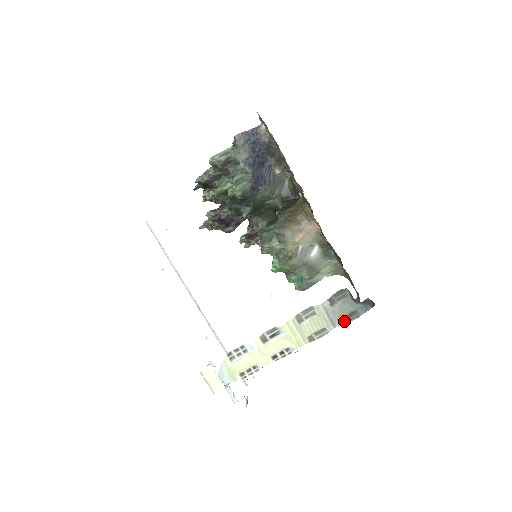
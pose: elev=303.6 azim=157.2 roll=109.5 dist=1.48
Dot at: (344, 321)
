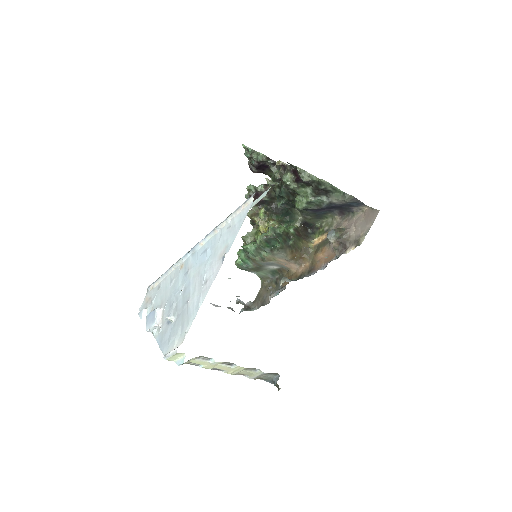
Dot at: occluded
